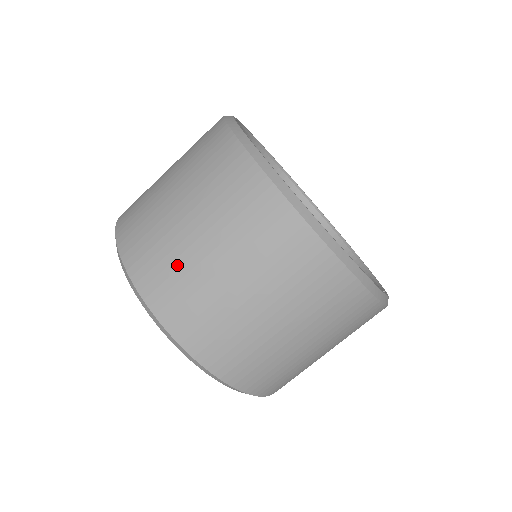
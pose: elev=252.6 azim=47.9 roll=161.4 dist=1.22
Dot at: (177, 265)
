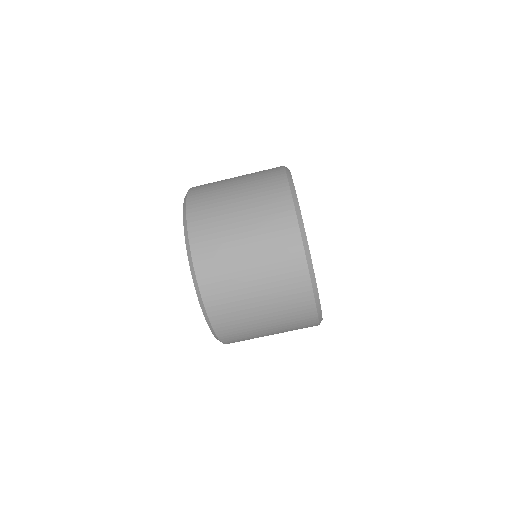
Dot at: (245, 328)
